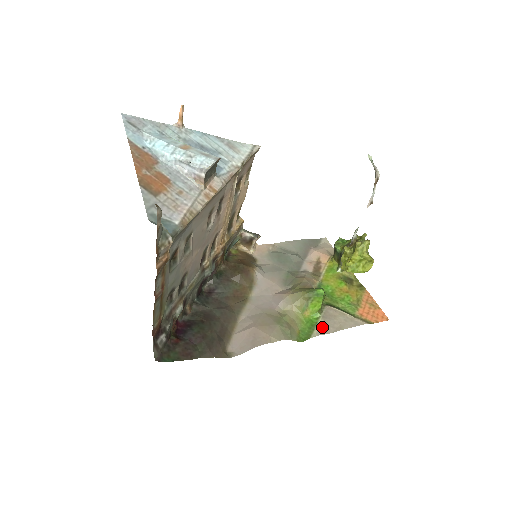
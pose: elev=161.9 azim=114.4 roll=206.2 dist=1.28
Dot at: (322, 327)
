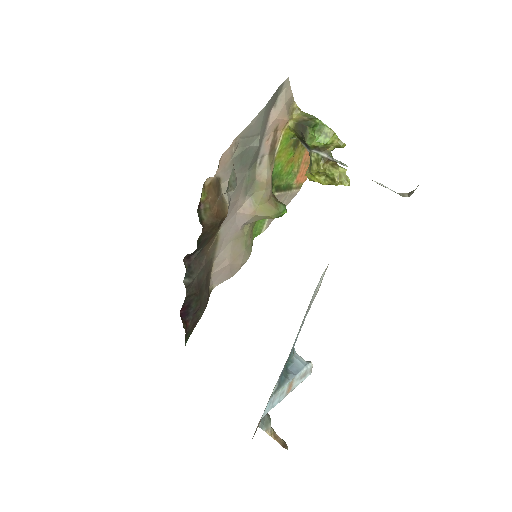
Dot at: (270, 219)
